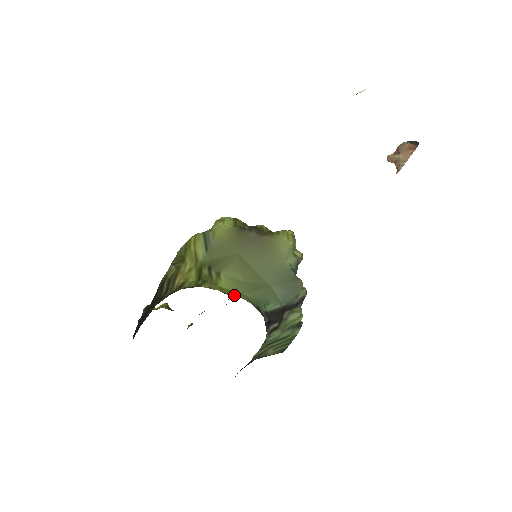
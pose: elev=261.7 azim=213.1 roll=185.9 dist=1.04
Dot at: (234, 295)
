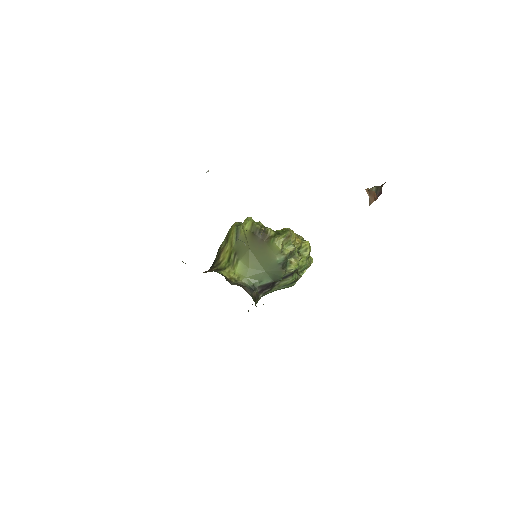
Dot at: (239, 280)
